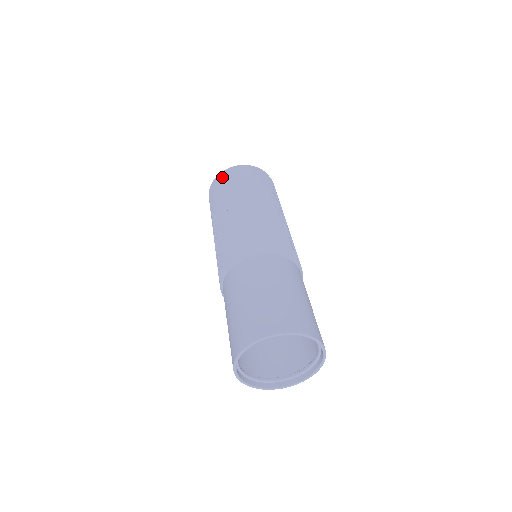
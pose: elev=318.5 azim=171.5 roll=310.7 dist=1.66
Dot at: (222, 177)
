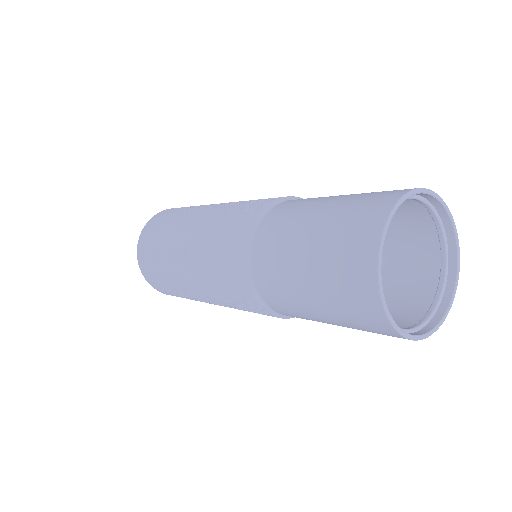
Dot at: occluded
